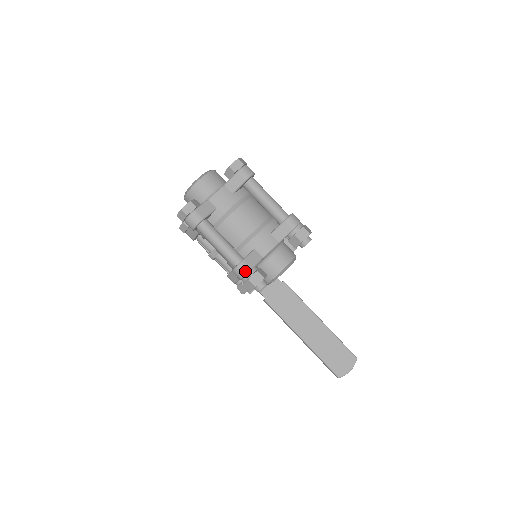
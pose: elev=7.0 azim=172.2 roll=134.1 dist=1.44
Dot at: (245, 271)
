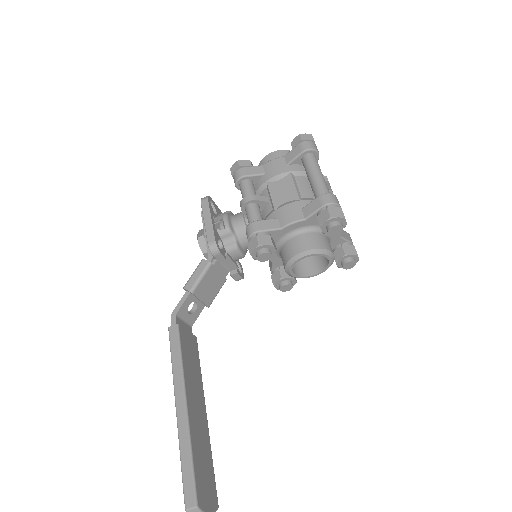
Dot at: occluded
